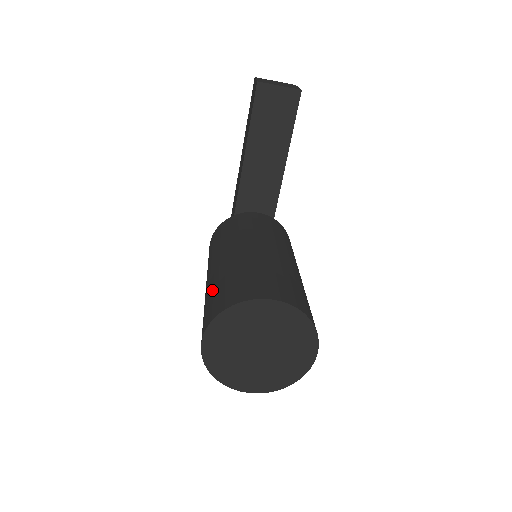
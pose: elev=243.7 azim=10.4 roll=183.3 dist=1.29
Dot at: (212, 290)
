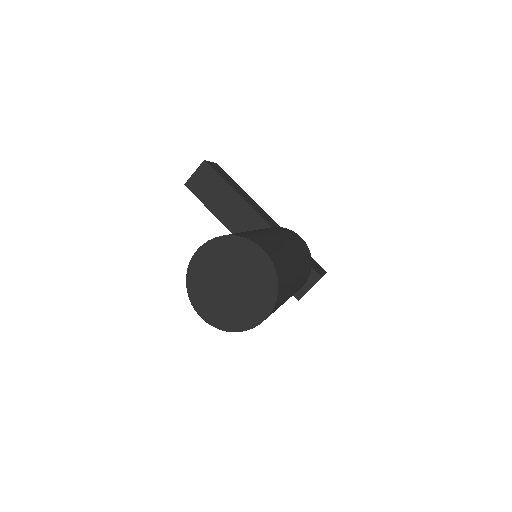
Dot at: occluded
